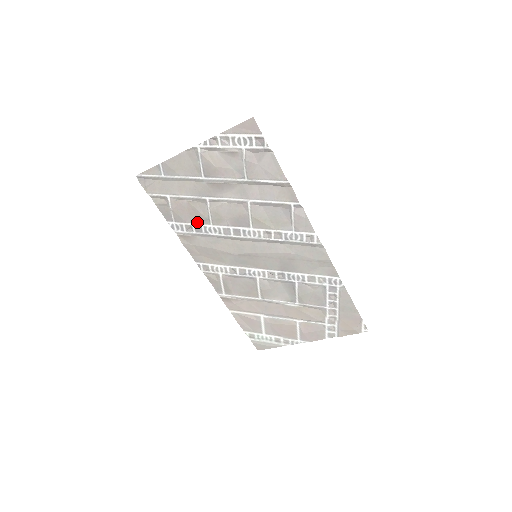
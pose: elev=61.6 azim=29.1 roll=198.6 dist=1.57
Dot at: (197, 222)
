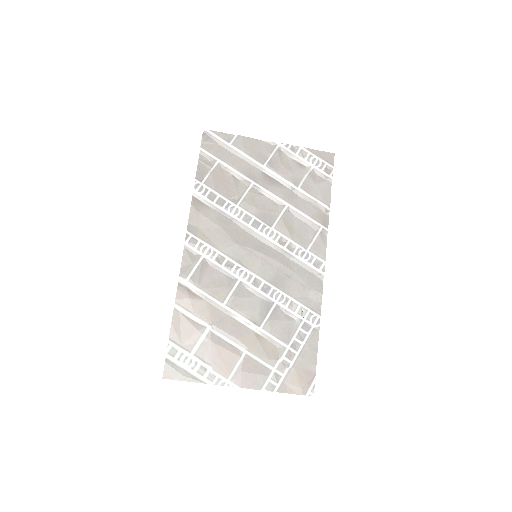
Dot at: (225, 196)
